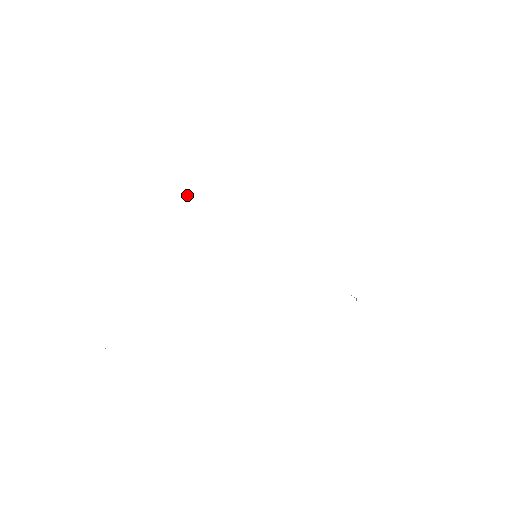
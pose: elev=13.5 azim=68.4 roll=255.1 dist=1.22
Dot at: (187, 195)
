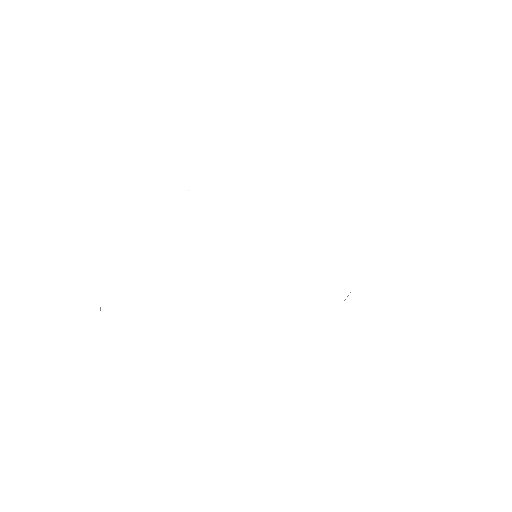
Dot at: occluded
